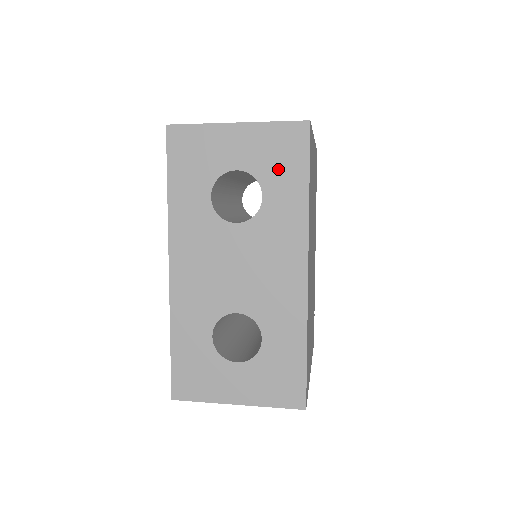
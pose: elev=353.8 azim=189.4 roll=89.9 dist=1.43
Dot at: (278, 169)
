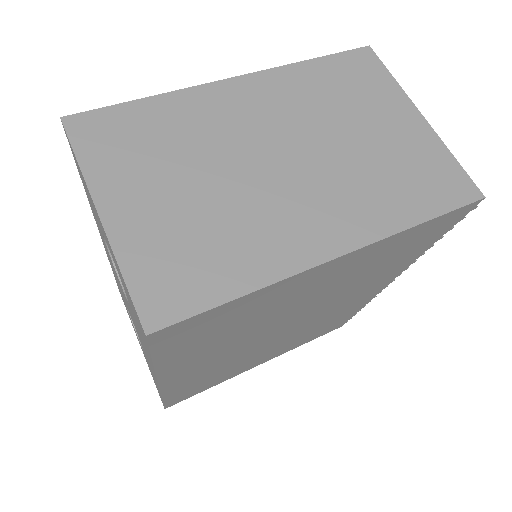
Dot at: occluded
